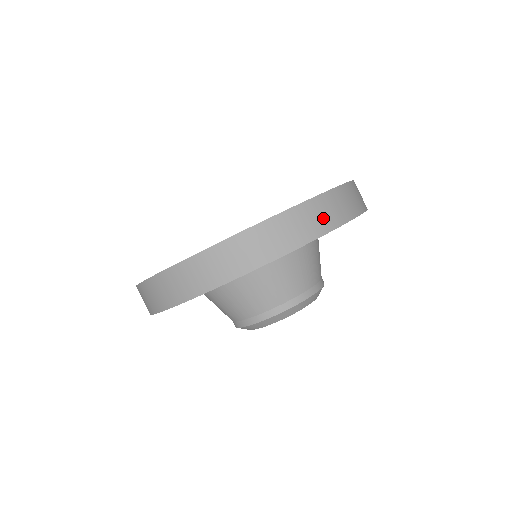
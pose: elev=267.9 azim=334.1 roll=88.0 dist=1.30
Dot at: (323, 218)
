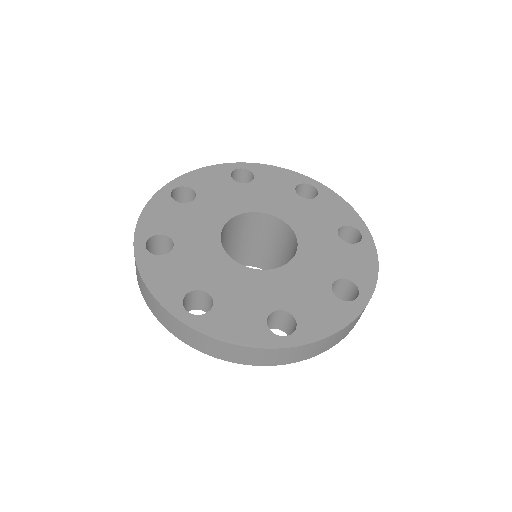
Dot at: (349, 330)
